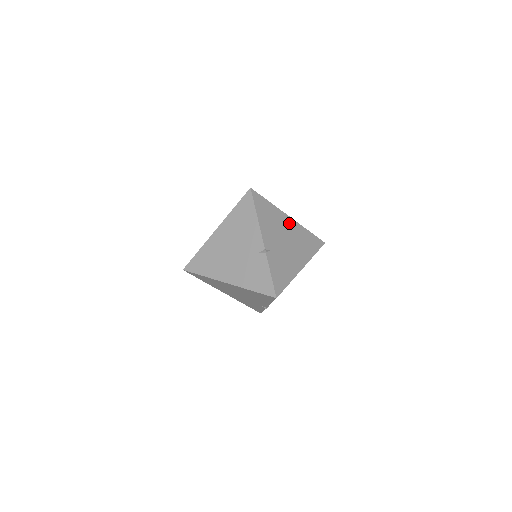
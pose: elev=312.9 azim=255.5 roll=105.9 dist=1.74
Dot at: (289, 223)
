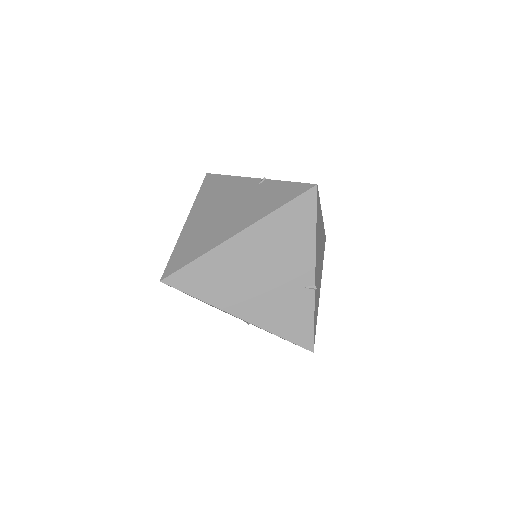
Dot at: occluded
